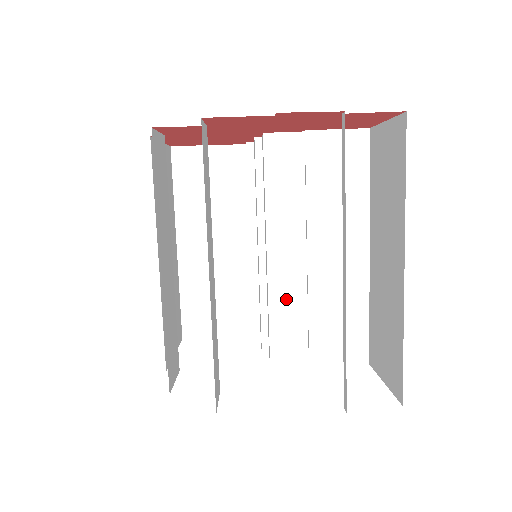
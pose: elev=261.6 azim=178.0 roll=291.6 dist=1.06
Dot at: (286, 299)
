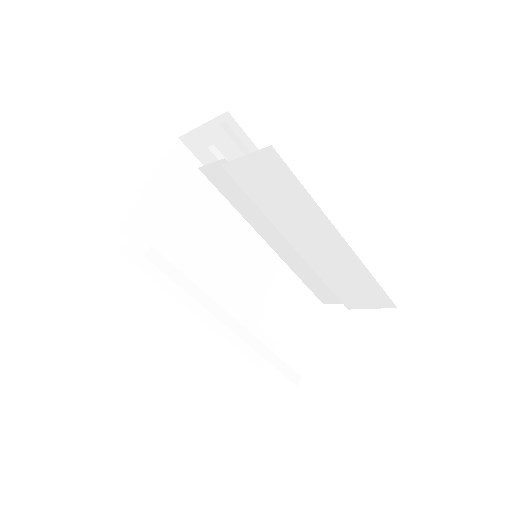
Dot at: (304, 269)
